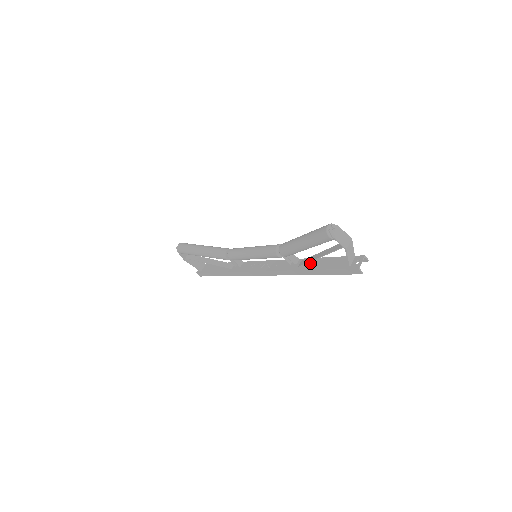
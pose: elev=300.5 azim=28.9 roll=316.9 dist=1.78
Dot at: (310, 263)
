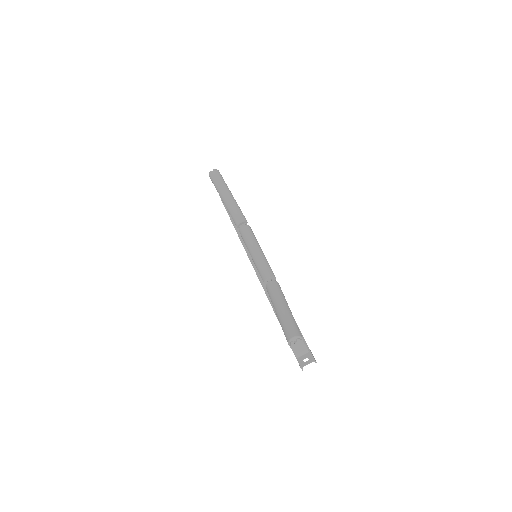
Dot at: occluded
